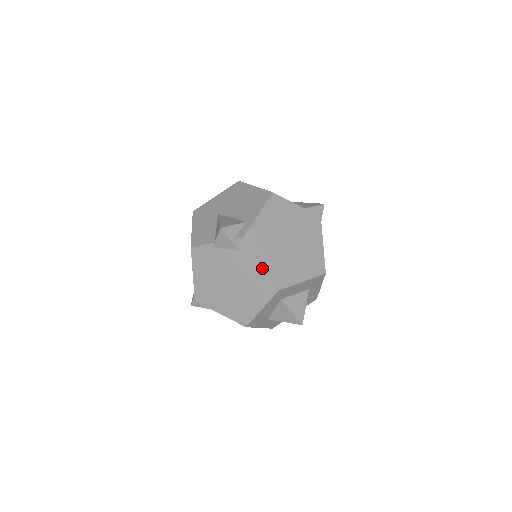
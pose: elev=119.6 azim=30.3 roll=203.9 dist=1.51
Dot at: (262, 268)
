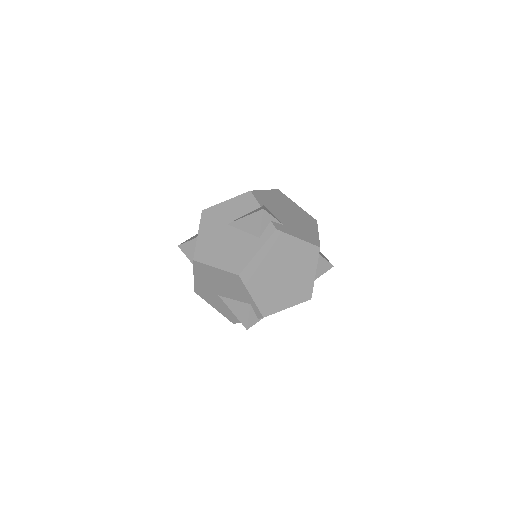
Dot at: occluded
